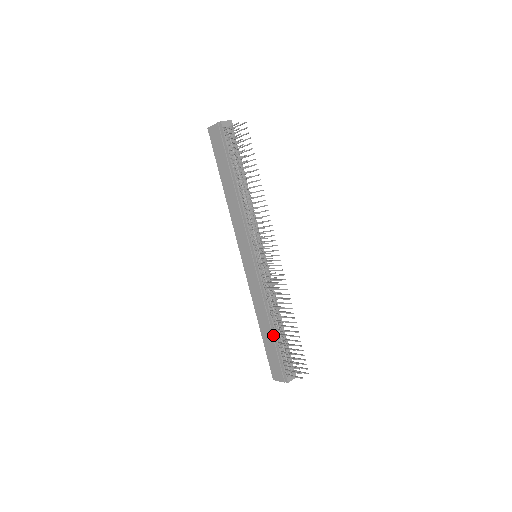
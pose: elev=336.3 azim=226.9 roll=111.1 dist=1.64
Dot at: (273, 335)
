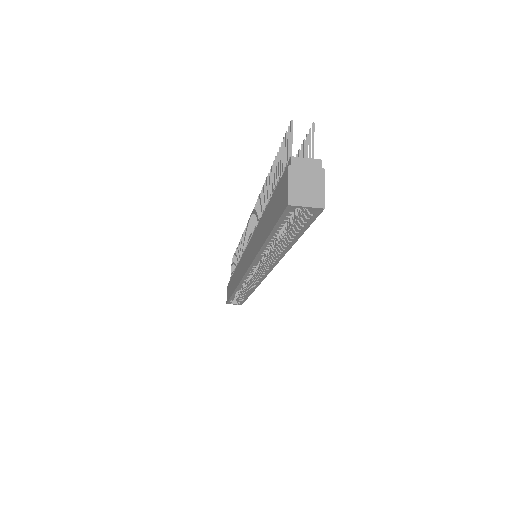
Dot at: (267, 209)
